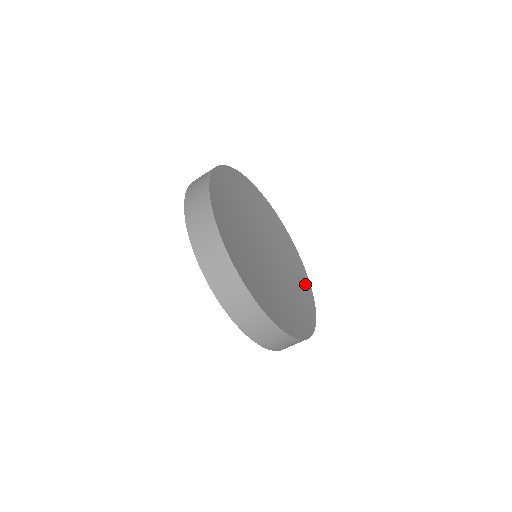
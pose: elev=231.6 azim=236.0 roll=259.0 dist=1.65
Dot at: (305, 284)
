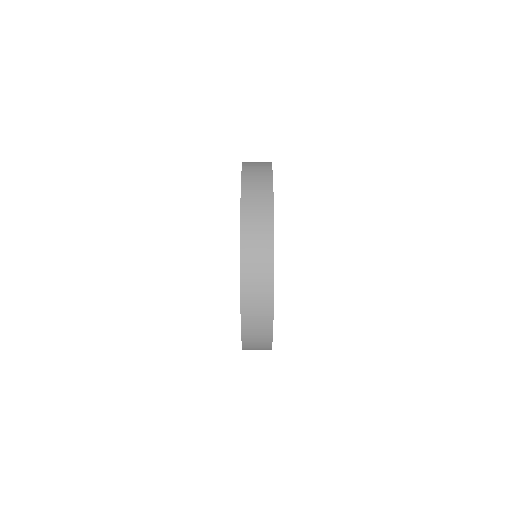
Dot at: occluded
